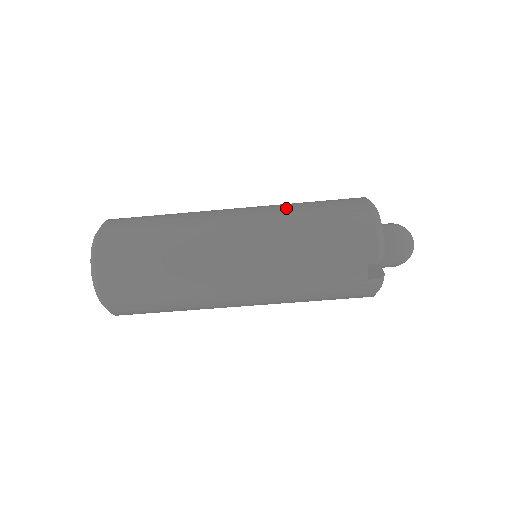
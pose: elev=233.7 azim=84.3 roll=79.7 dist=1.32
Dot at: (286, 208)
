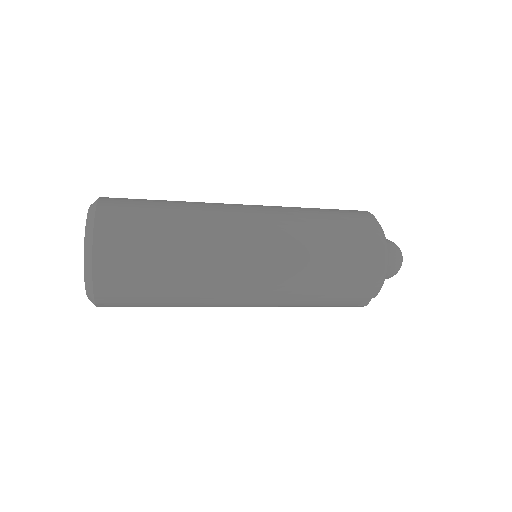
Dot at: (304, 234)
